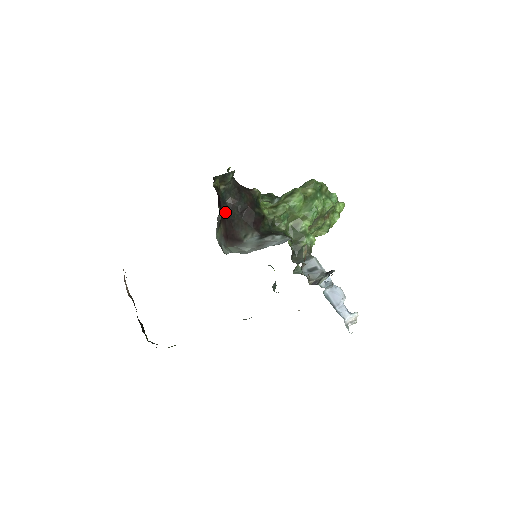
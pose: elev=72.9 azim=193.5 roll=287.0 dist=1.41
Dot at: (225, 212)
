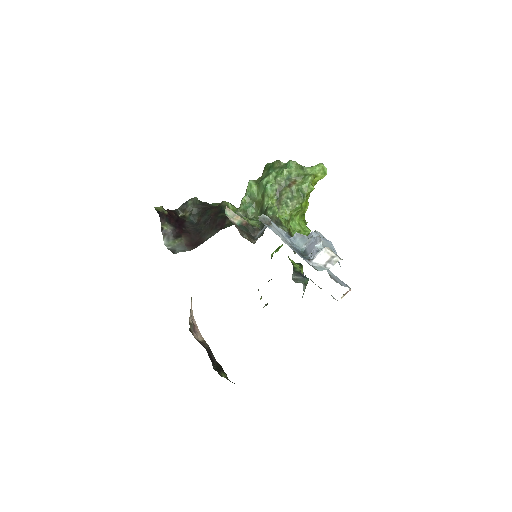
Dot at: (192, 229)
